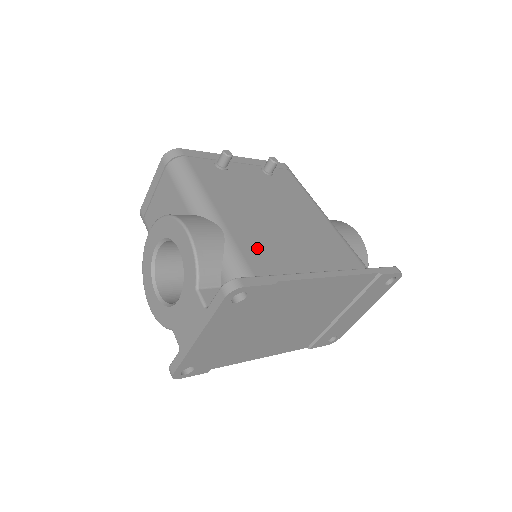
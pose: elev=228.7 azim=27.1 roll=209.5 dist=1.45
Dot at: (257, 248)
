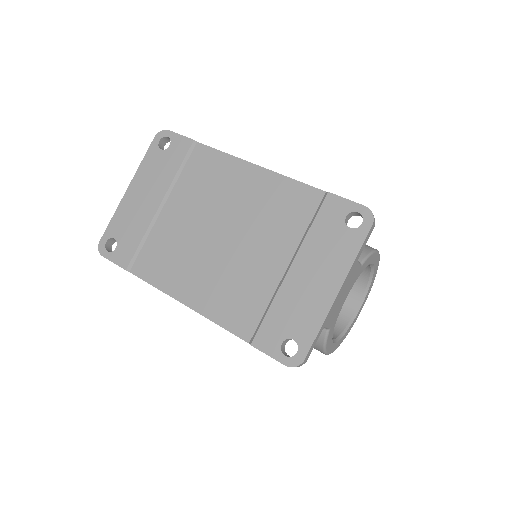
Dot at: occluded
